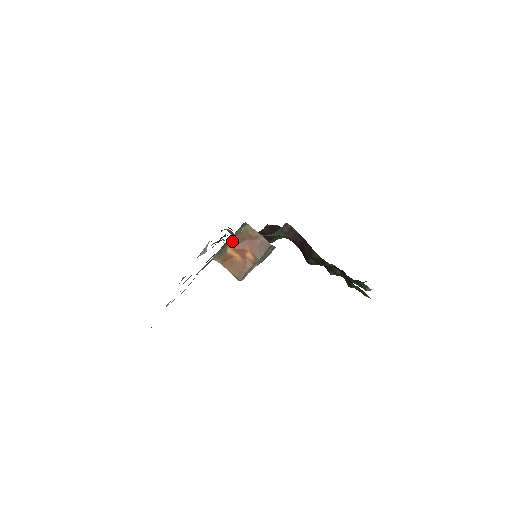
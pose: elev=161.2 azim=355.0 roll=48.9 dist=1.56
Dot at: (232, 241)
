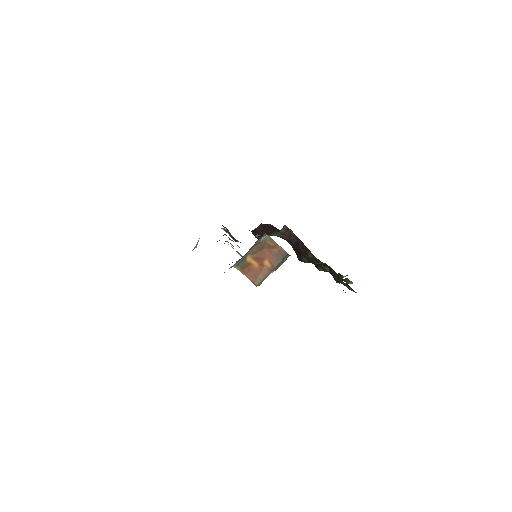
Dot at: (251, 250)
